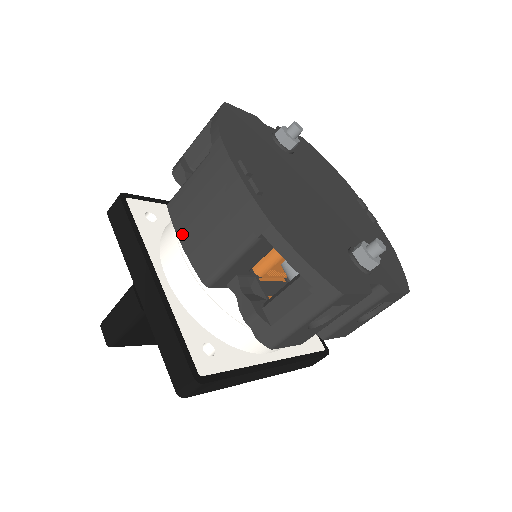
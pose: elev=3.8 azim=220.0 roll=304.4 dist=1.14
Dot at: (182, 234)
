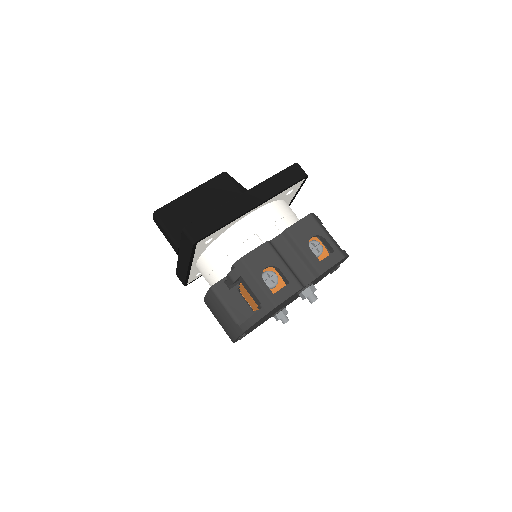
Dot at: (207, 299)
